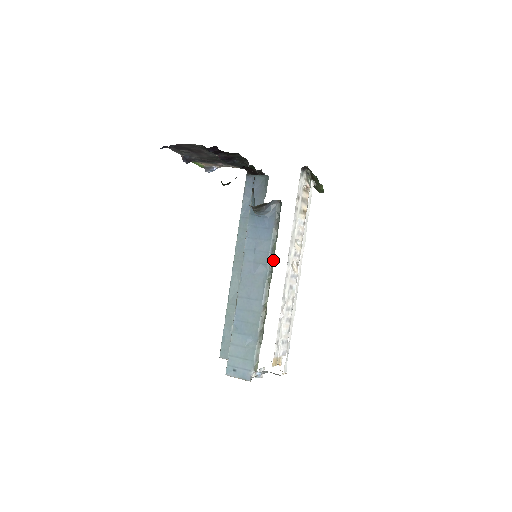
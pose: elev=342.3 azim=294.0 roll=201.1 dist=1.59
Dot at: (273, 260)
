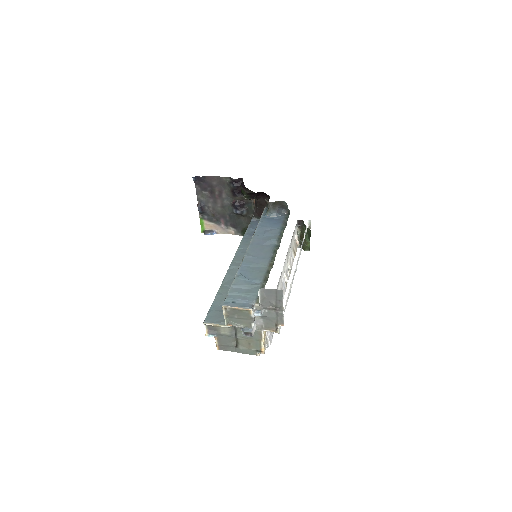
Dot at: (281, 238)
